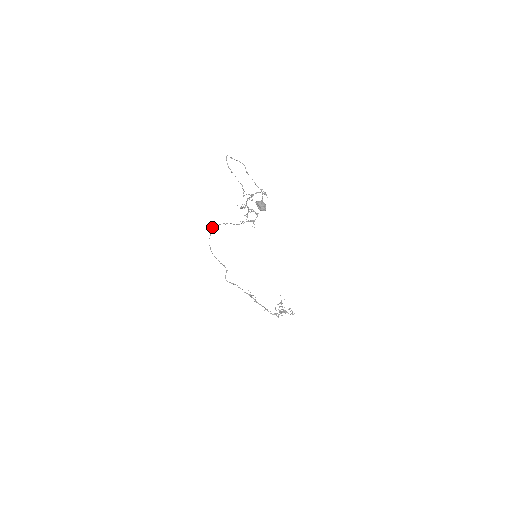
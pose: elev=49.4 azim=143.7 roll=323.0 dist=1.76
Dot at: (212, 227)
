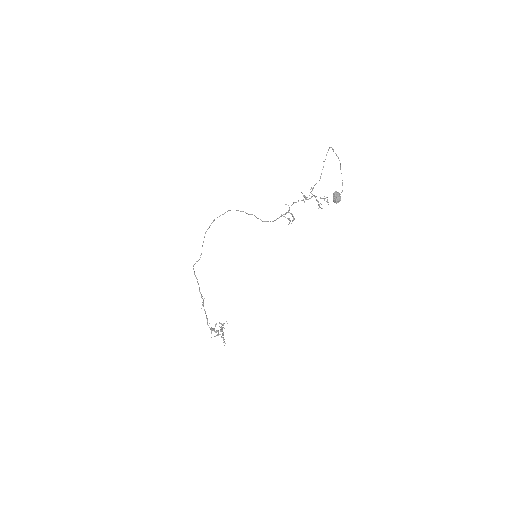
Dot at: occluded
